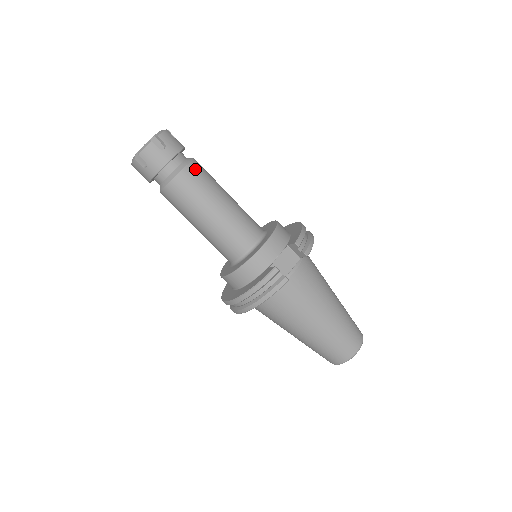
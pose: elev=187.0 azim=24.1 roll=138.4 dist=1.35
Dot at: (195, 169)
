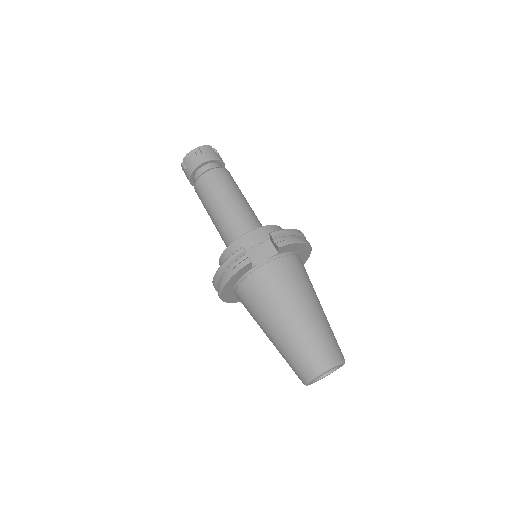
Dot at: (219, 173)
